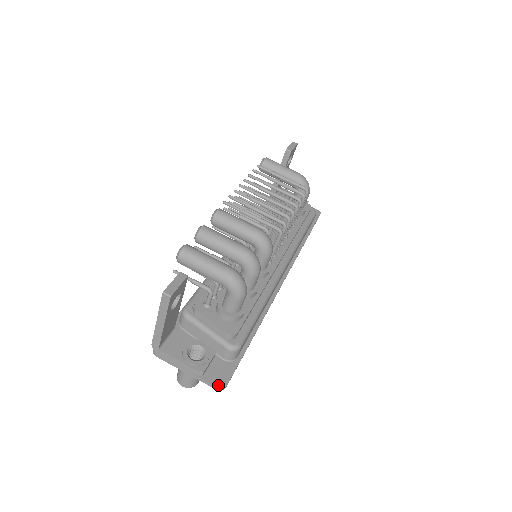
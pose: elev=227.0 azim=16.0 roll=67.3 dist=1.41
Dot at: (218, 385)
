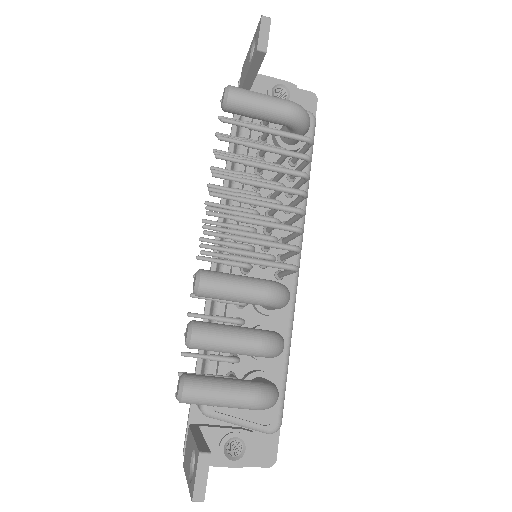
Dot at: (268, 465)
